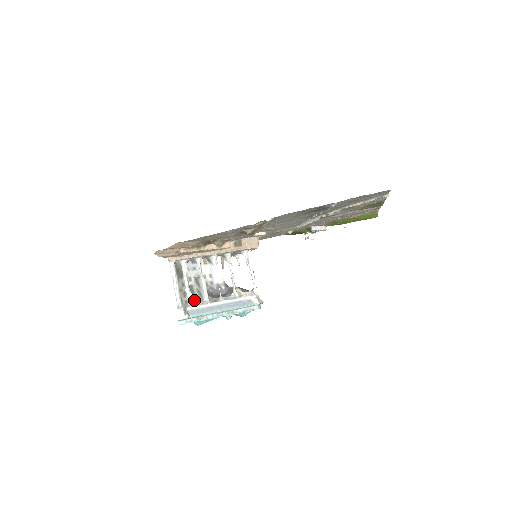
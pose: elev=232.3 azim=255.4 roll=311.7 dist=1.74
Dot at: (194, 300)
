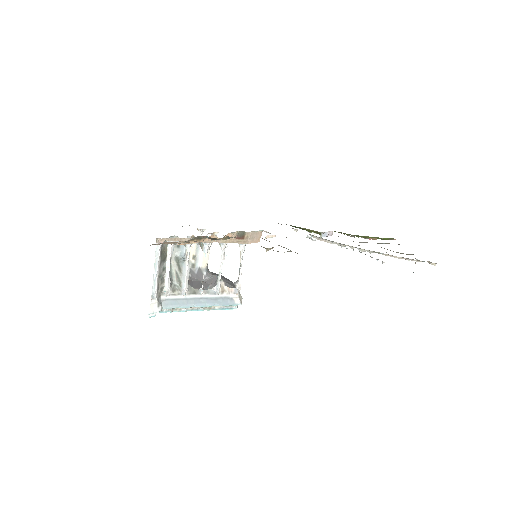
Dot at: (171, 287)
